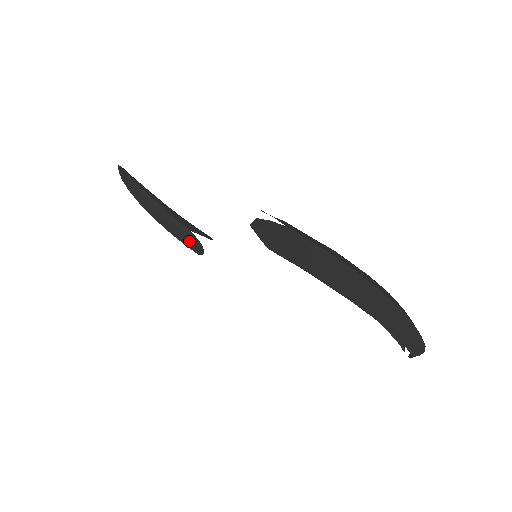
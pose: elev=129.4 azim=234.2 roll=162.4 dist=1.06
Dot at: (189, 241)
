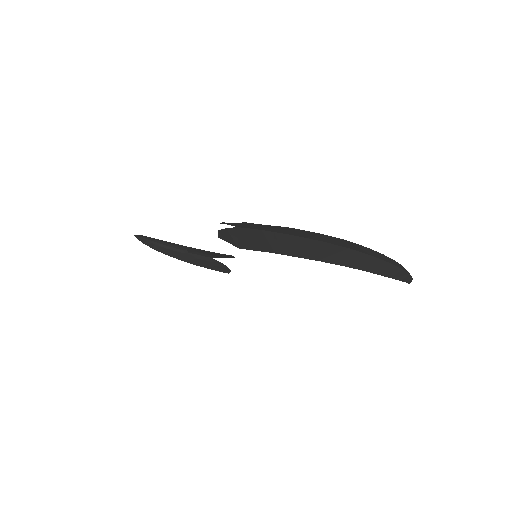
Dot at: (216, 266)
